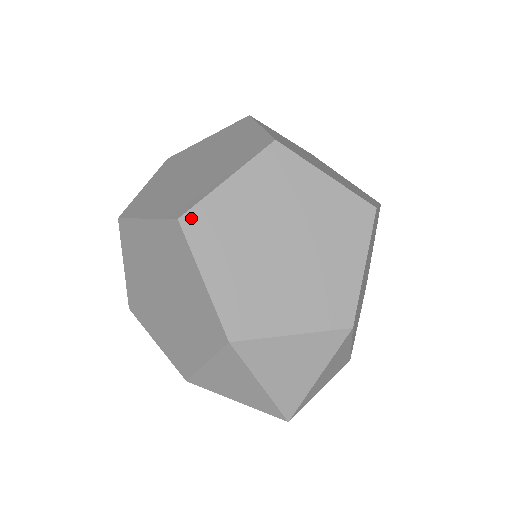
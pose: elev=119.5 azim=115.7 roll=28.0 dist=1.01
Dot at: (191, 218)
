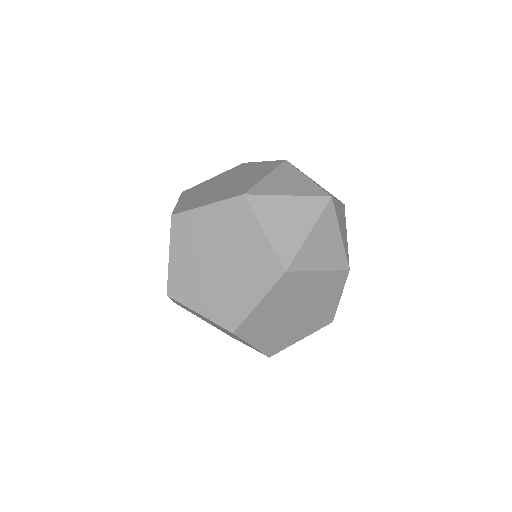
Dot at: occluded
